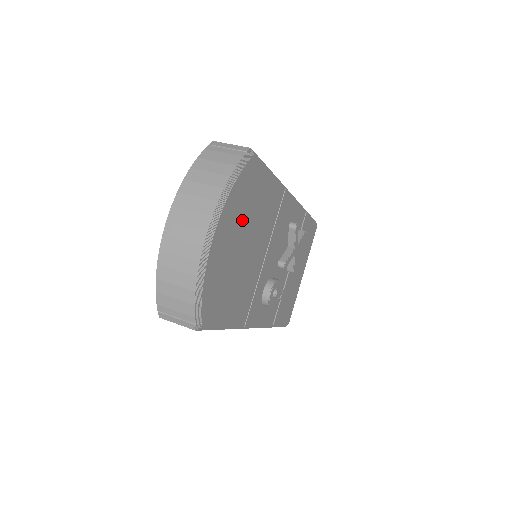
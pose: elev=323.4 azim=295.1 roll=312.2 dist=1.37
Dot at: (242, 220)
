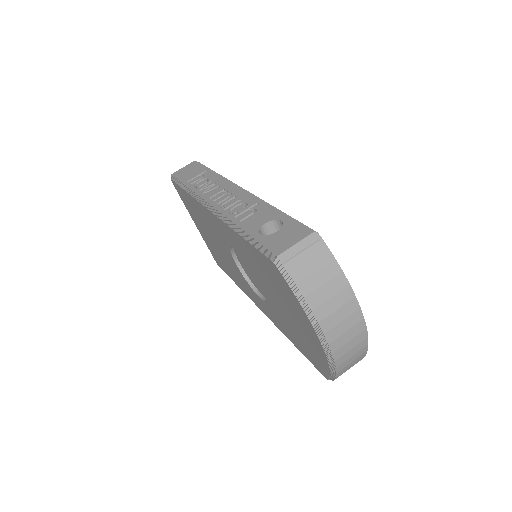
Dot at: occluded
